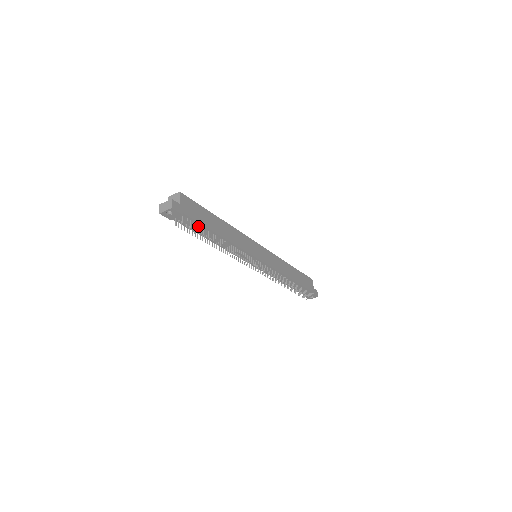
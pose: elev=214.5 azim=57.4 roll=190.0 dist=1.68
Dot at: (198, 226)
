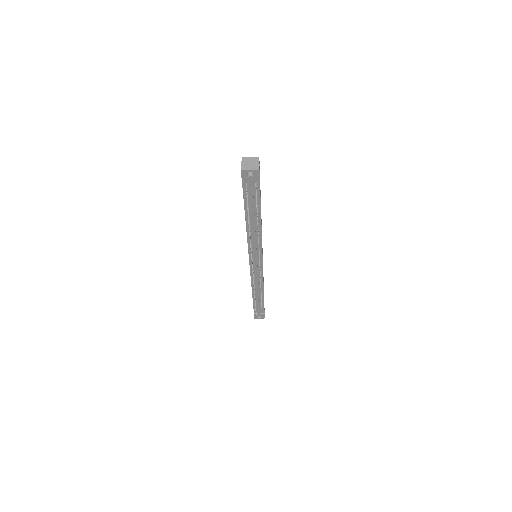
Dot at: (257, 201)
